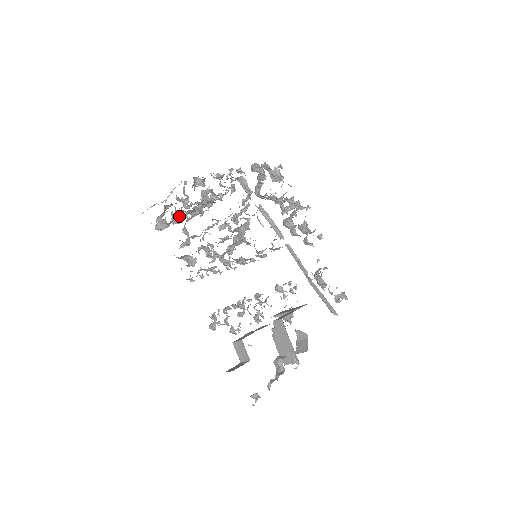
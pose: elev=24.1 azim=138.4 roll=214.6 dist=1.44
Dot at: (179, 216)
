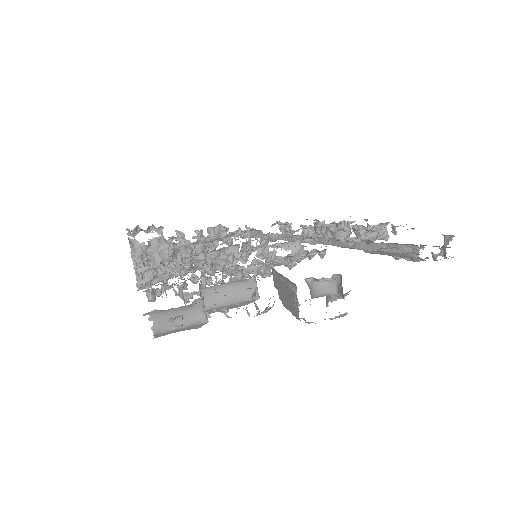
Dot at: (137, 246)
